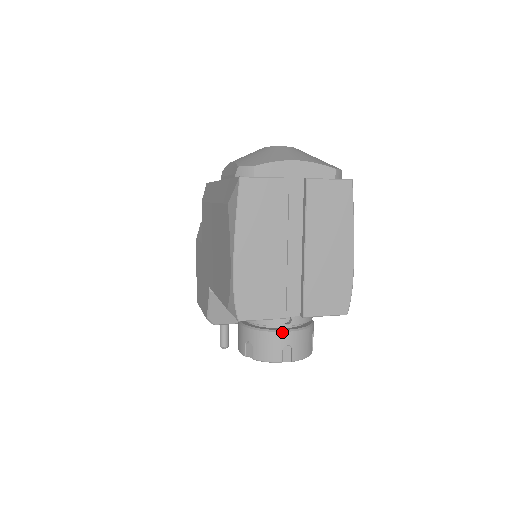
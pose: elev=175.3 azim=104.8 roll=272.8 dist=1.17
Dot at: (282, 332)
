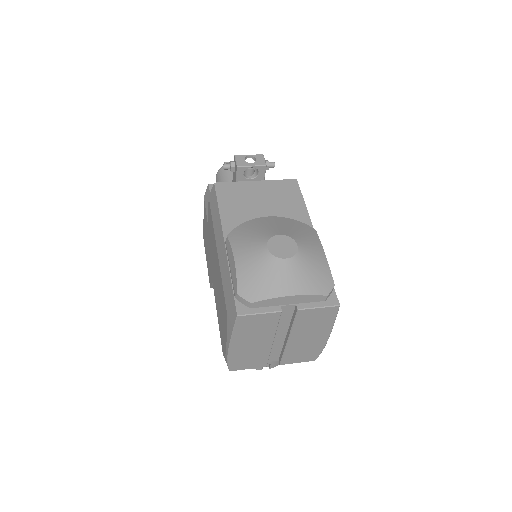
Dot at: occluded
